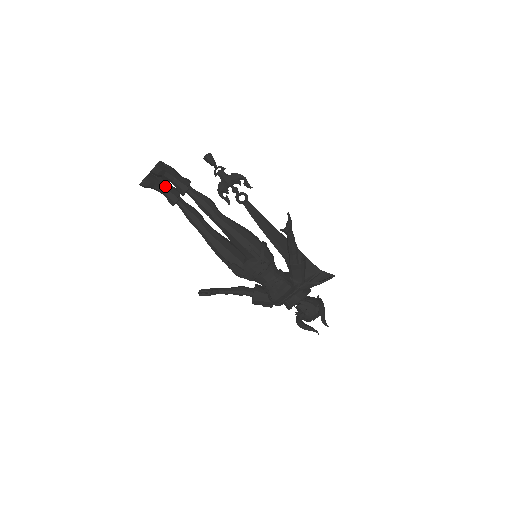
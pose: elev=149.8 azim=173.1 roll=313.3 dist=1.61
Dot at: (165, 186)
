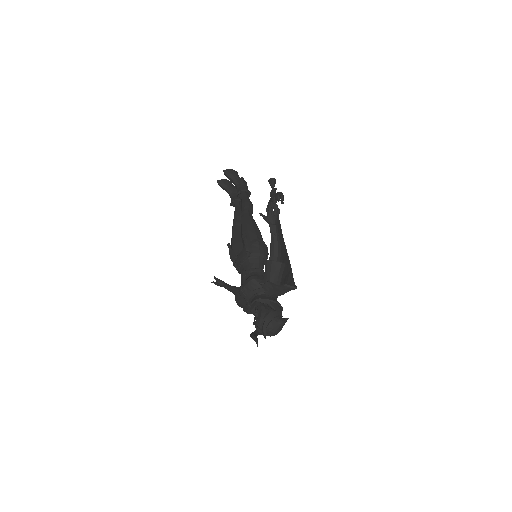
Dot at: (234, 192)
